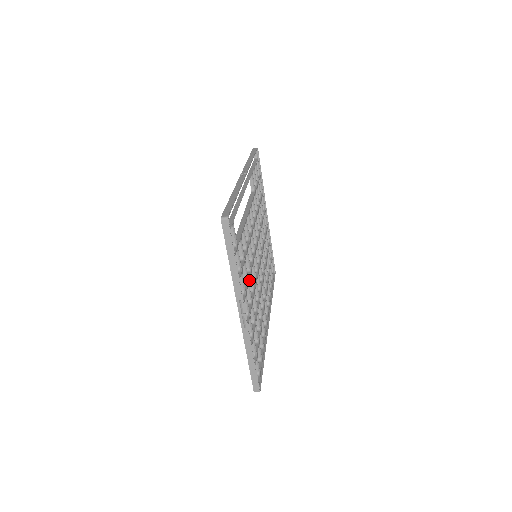
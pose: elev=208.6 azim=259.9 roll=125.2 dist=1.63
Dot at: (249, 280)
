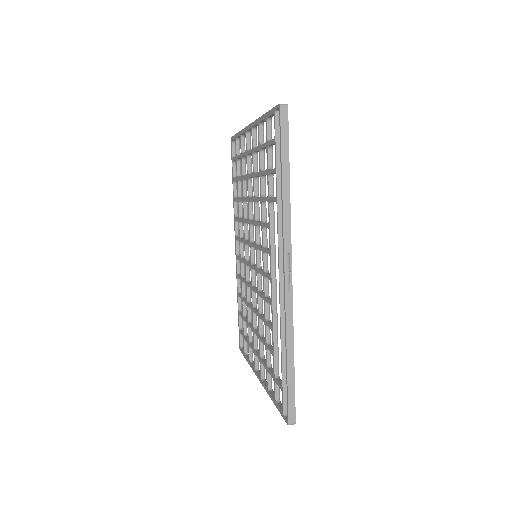
Dot at: (257, 314)
